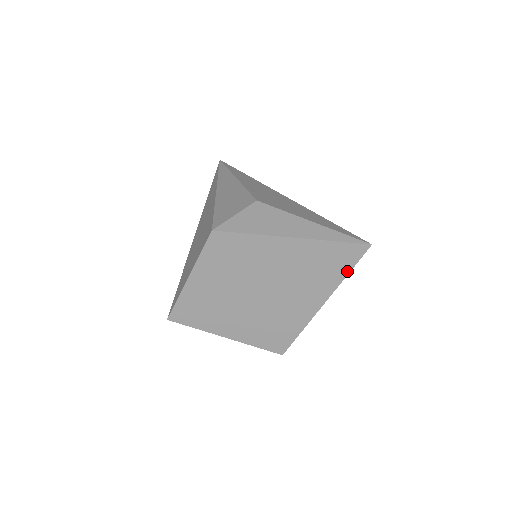
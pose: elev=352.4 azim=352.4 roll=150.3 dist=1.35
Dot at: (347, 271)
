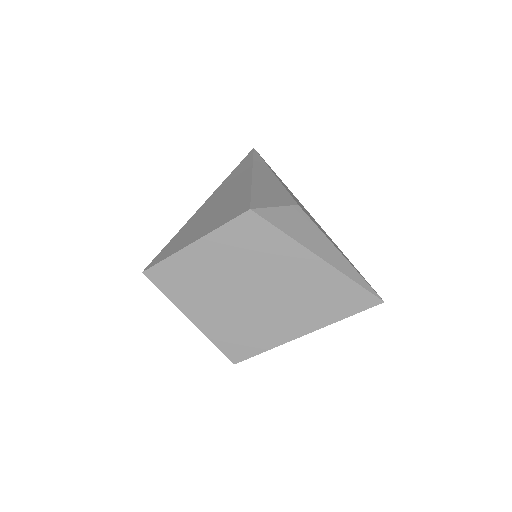
Dot at: (347, 315)
